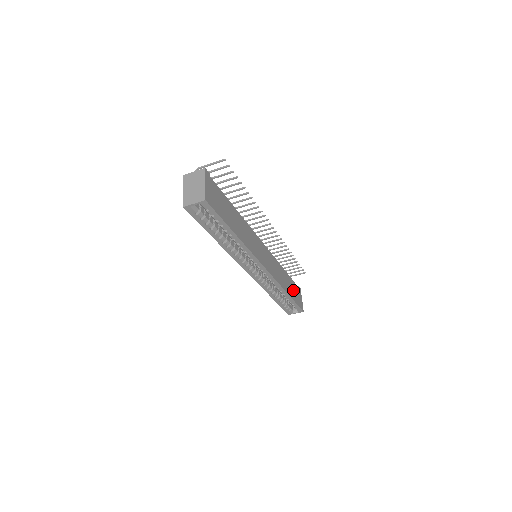
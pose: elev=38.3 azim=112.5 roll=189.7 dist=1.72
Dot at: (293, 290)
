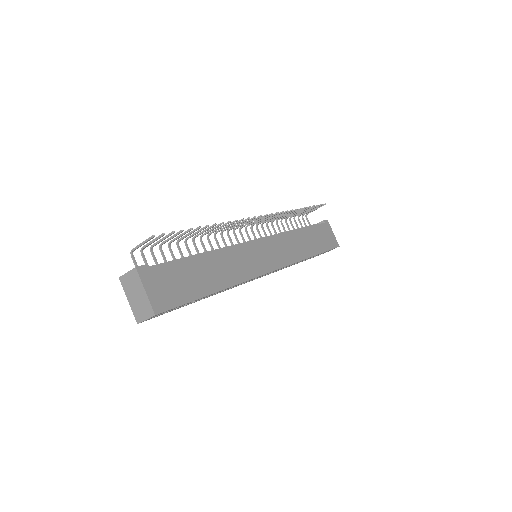
Dot at: (317, 239)
